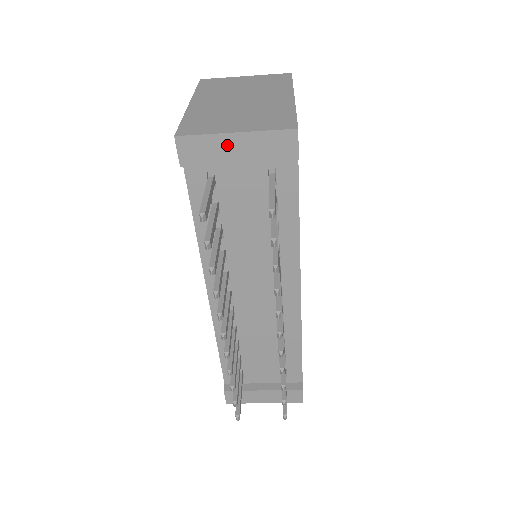
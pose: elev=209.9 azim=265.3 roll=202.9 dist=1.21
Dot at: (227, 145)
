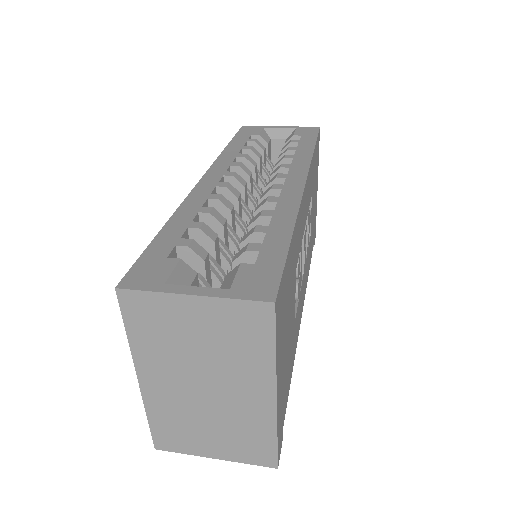
Dot at: occluded
